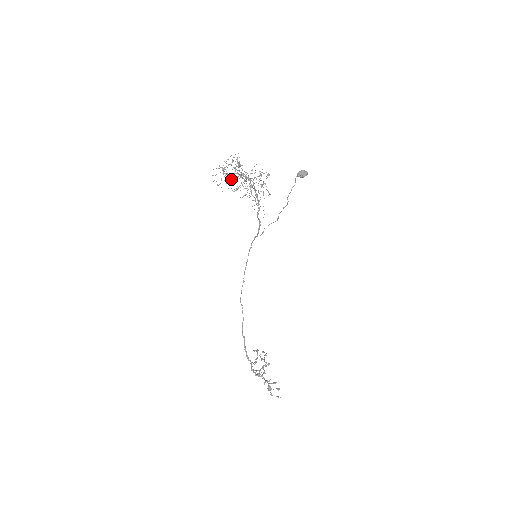
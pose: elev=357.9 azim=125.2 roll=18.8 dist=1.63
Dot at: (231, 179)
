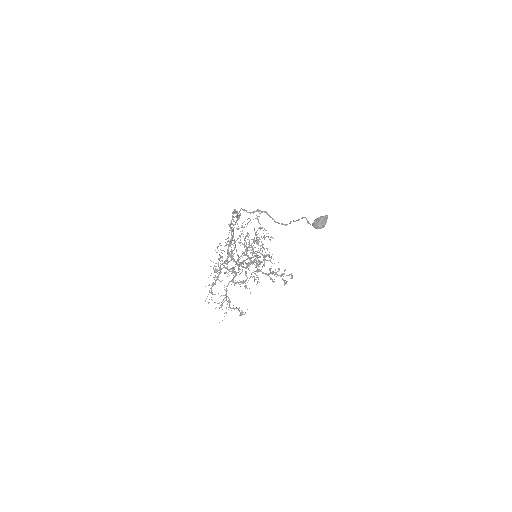
Dot at: occluded
